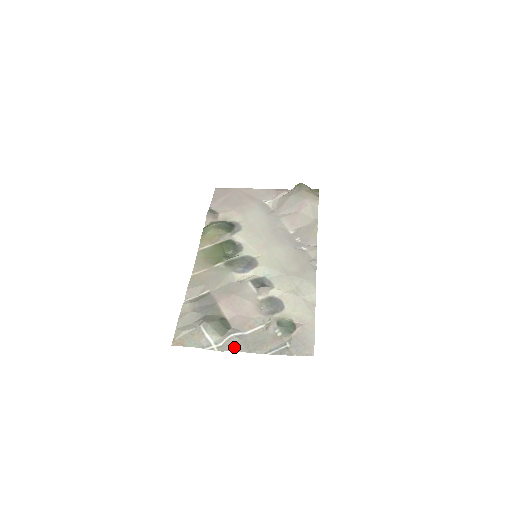
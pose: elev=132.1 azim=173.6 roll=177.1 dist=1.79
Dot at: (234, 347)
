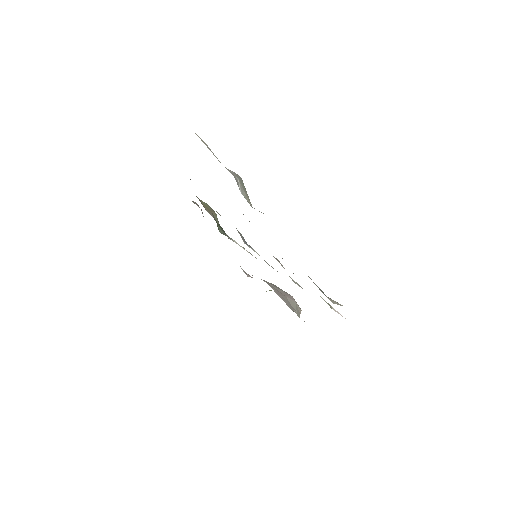
Dot at: occluded
